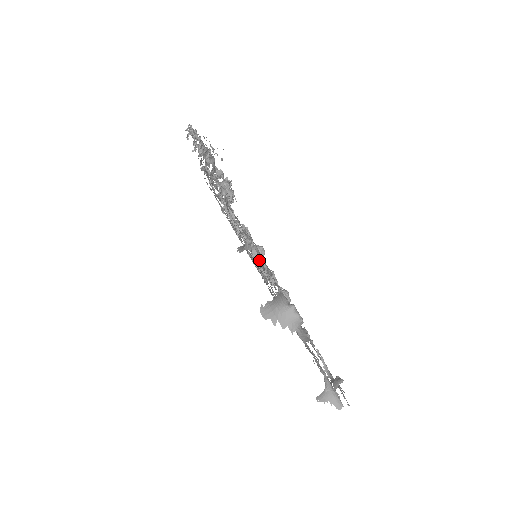
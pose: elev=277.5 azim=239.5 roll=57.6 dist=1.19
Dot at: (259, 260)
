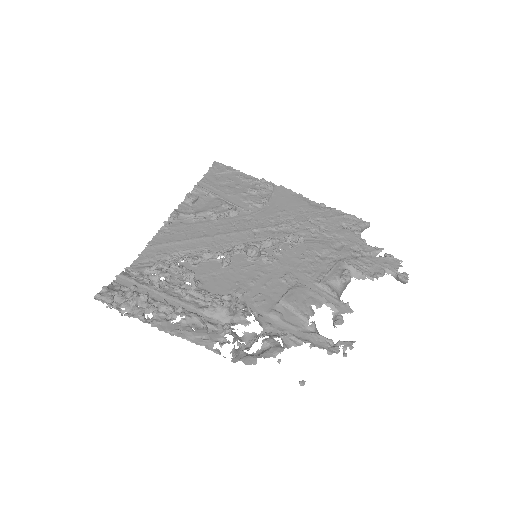
Dot at: (284, 277)
